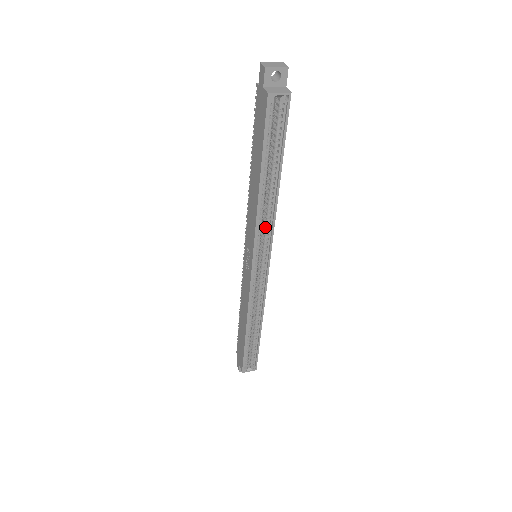
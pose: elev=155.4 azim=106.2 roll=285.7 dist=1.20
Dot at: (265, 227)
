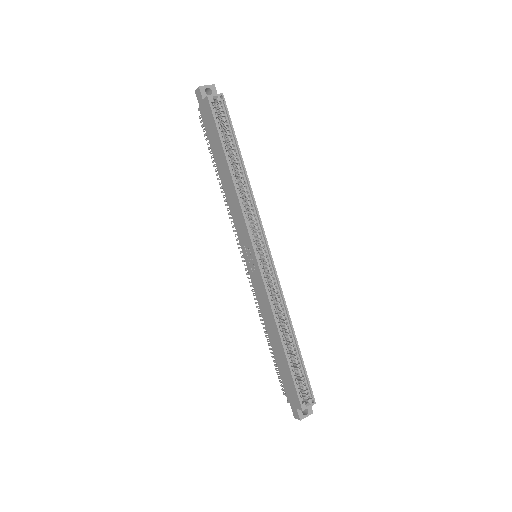
Dot at: (250, 213)
